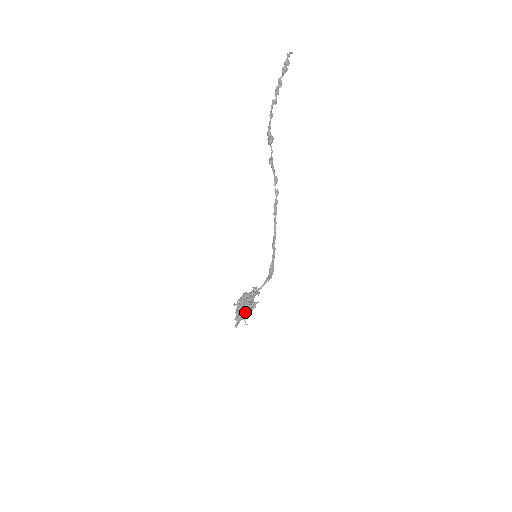
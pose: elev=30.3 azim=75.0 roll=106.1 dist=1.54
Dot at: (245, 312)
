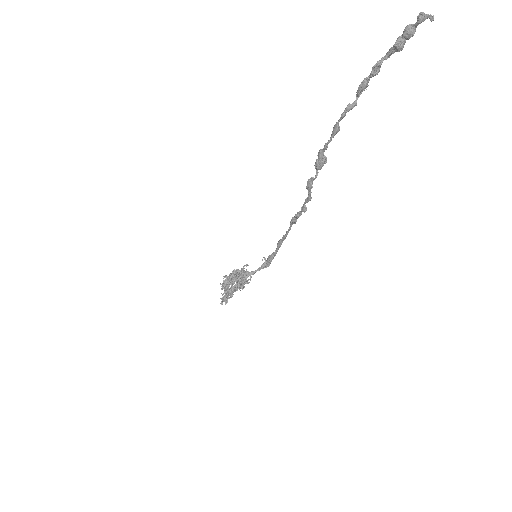
Dot at: occluded
